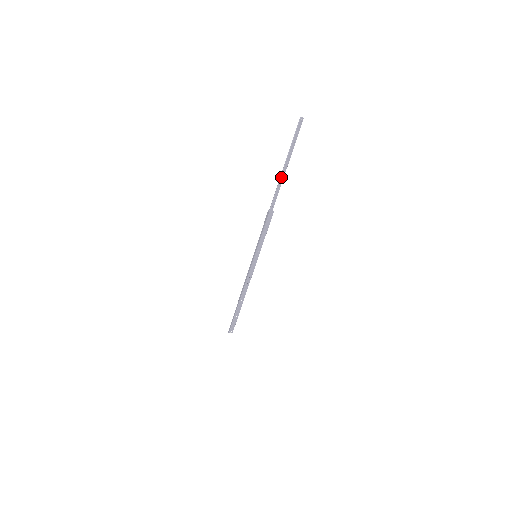
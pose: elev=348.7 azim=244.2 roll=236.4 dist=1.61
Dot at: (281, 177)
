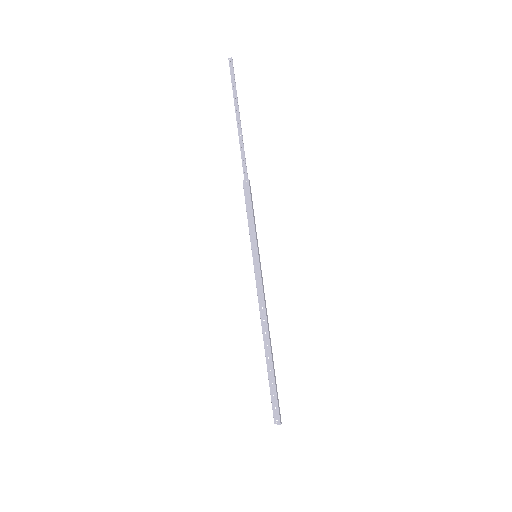
Dot at: (238, 131)
